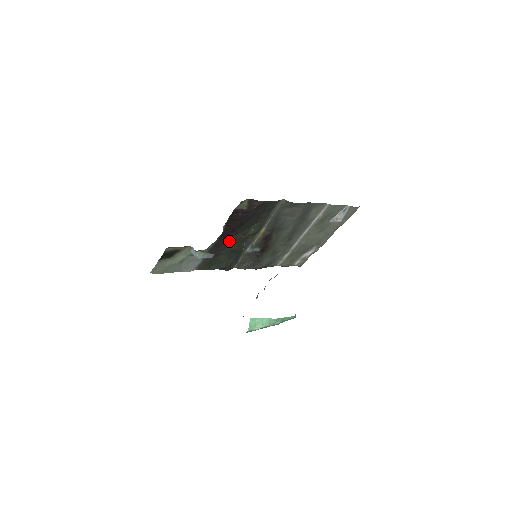
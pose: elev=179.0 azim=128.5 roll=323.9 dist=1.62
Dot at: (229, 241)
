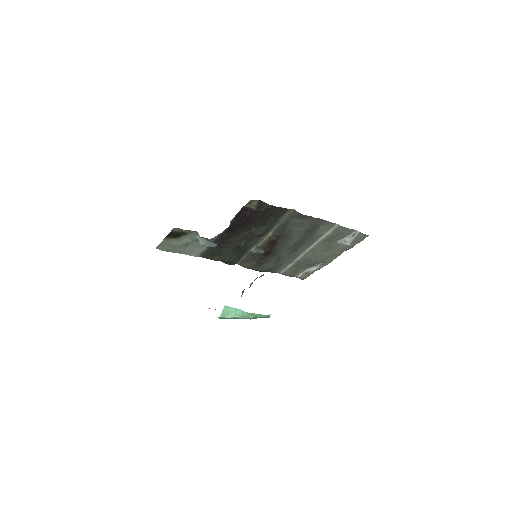
Dot at: (235, 236)
